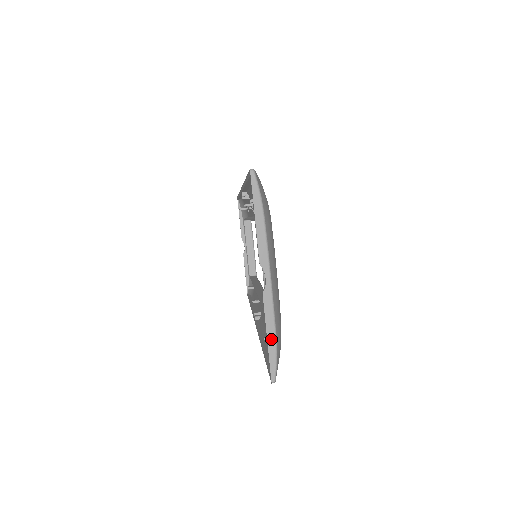
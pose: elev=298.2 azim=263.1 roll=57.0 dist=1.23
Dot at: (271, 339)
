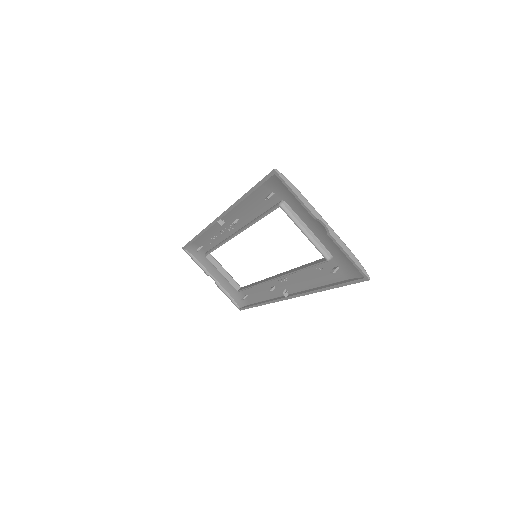
Dot at: (351, 256)
